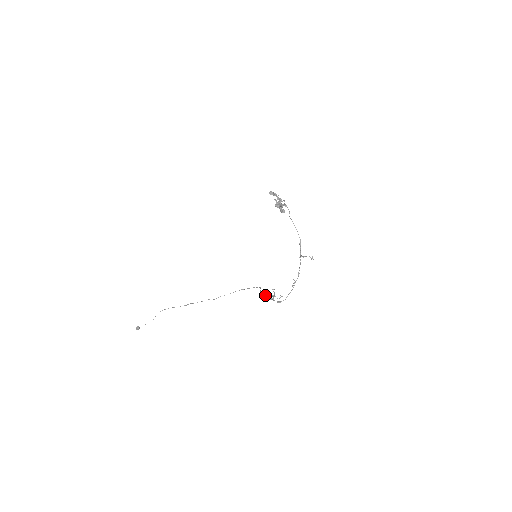
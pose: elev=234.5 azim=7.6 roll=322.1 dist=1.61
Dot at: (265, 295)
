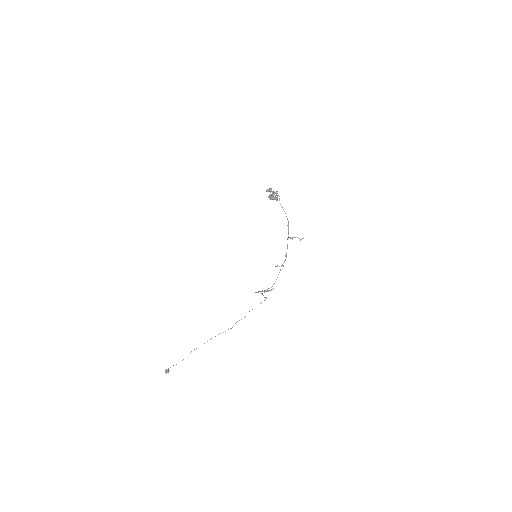
Dot at: (261, 293)
